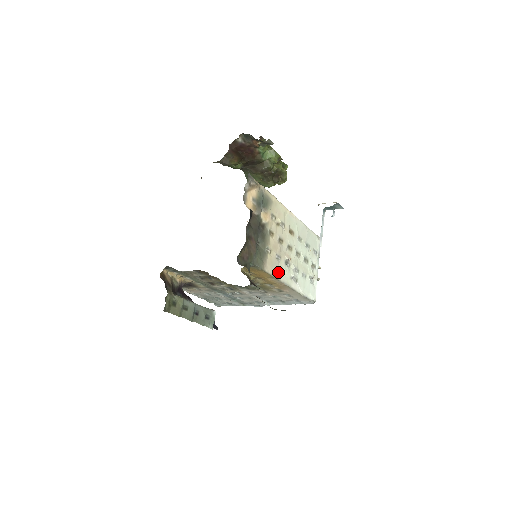
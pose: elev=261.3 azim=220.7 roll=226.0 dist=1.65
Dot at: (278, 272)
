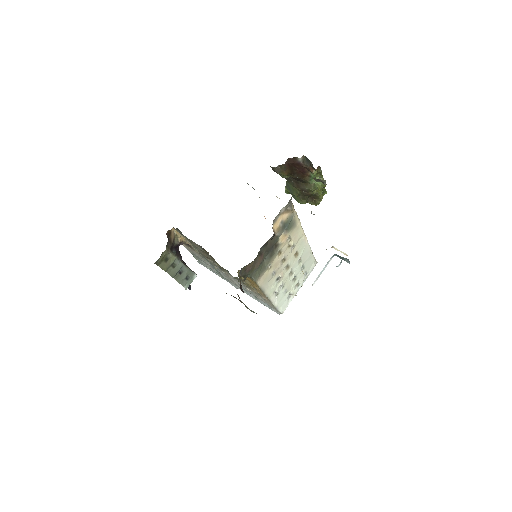
Dot at: (267, 285)
